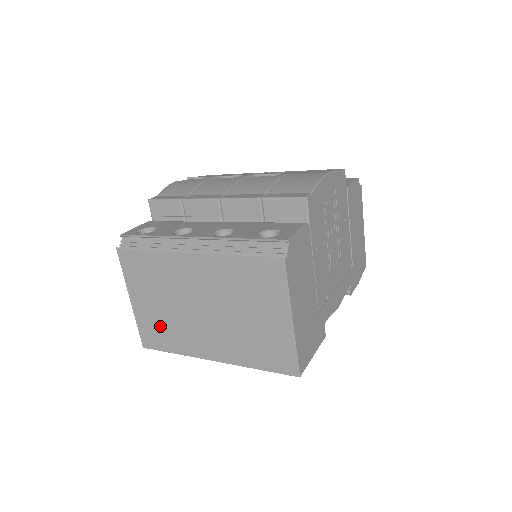
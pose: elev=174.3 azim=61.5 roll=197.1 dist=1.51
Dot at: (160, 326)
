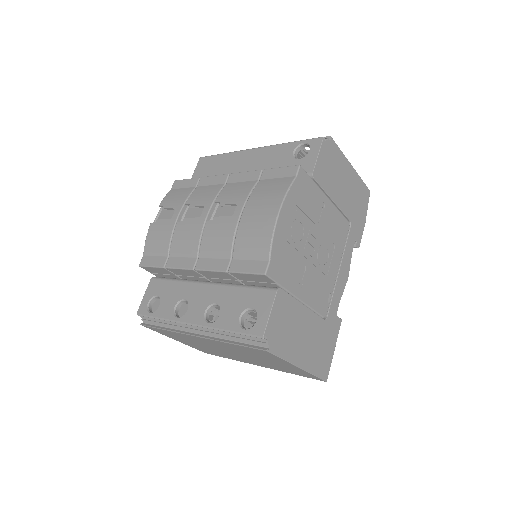
Dot at: occluded
